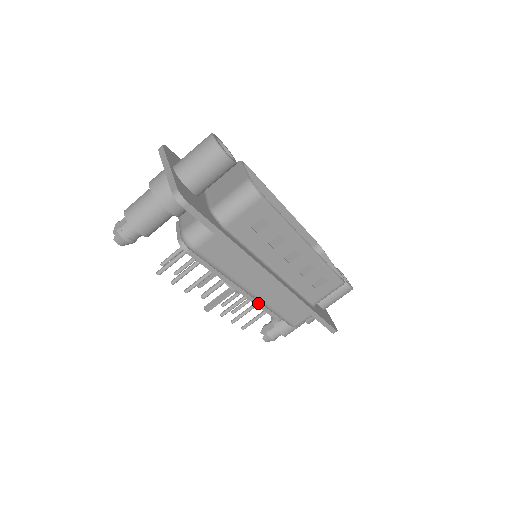
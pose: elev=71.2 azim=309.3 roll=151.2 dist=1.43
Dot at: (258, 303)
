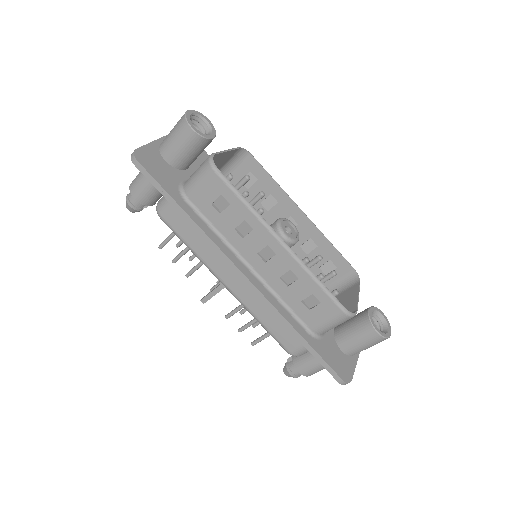
Dot at: occluded
